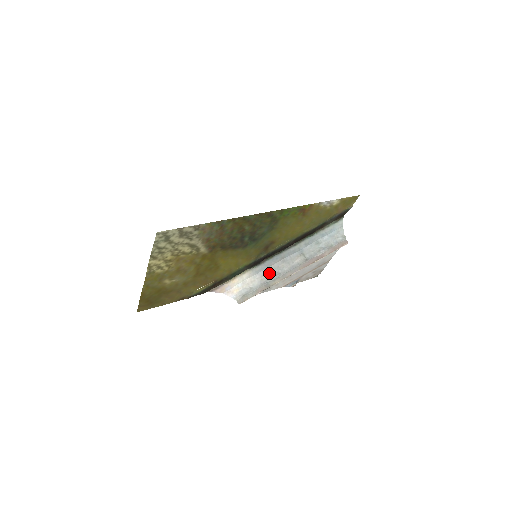
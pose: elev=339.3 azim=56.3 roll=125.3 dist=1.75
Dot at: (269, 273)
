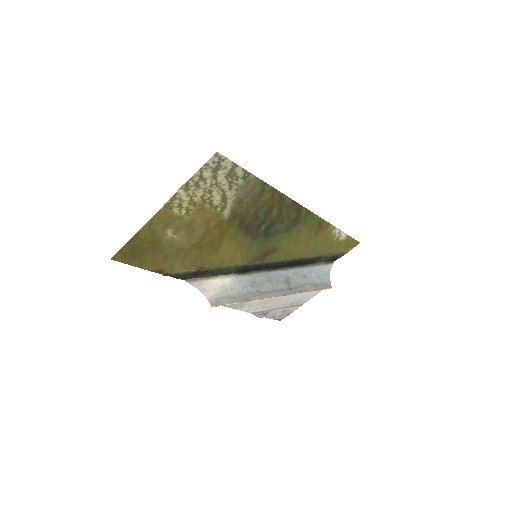
Dot at: (251, 287)
